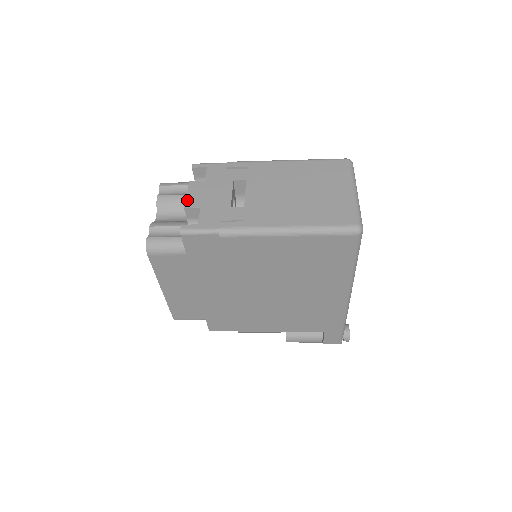
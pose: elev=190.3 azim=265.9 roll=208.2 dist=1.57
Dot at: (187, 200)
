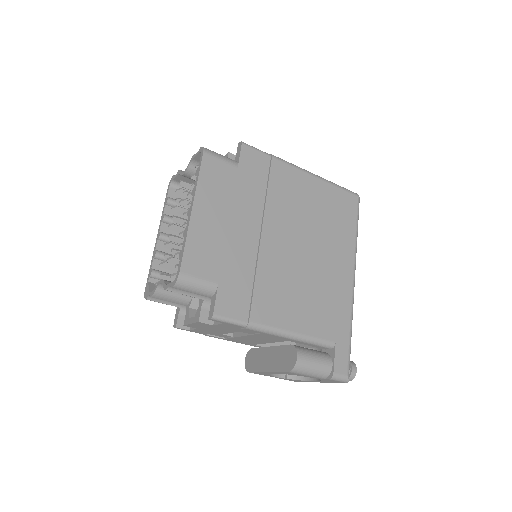
Dot at: (225, 156)
